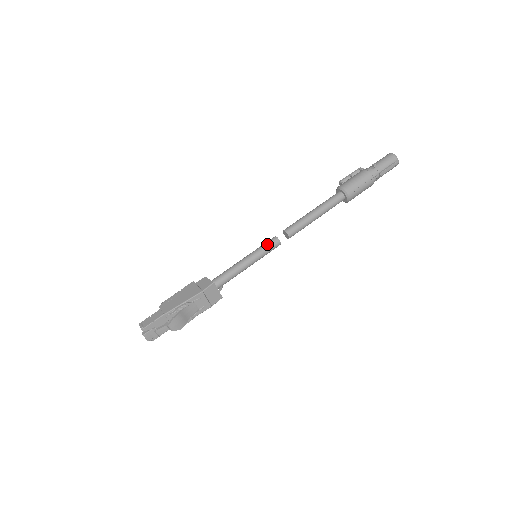
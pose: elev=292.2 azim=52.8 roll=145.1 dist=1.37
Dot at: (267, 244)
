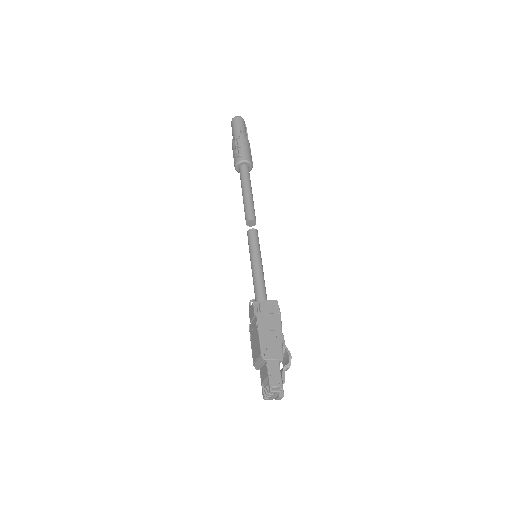
Dot at: (257, 239)
